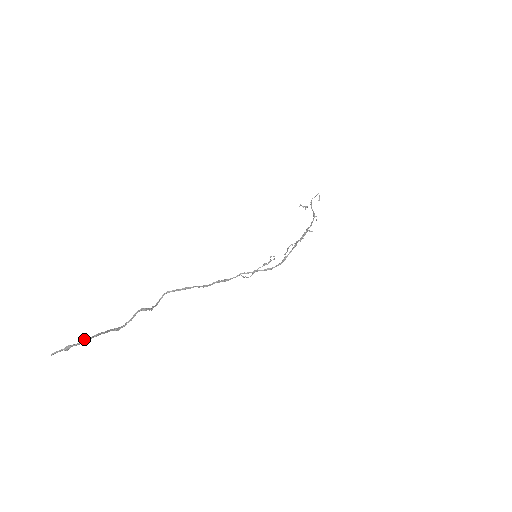
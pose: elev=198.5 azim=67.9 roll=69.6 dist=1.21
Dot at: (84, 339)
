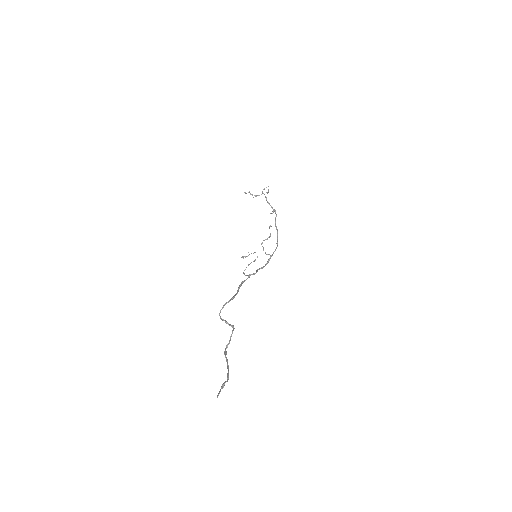
Dot at: (228, 374)
